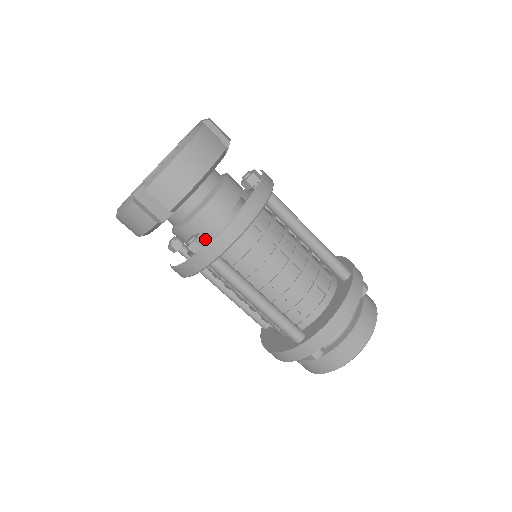
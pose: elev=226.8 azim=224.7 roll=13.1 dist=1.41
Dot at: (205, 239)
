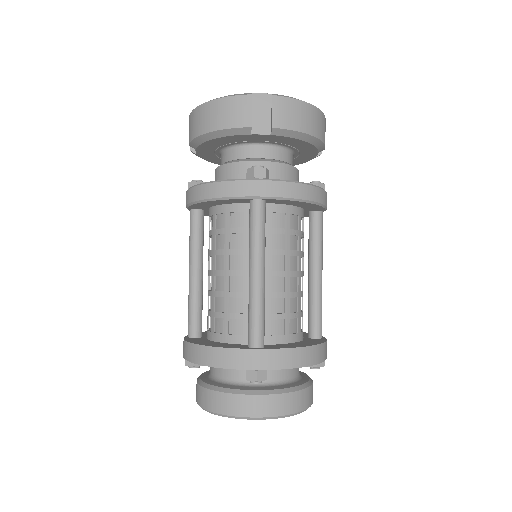
Dot at: occluded
